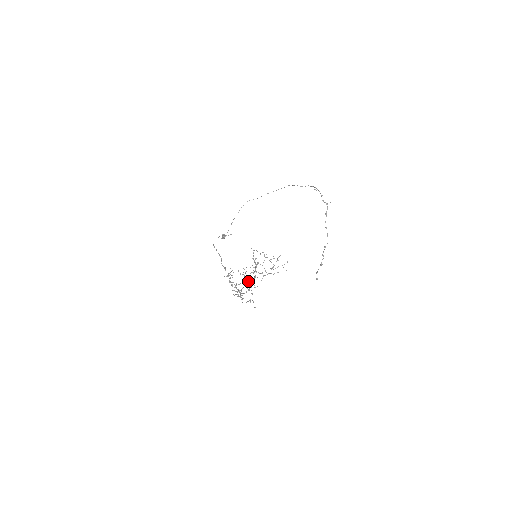
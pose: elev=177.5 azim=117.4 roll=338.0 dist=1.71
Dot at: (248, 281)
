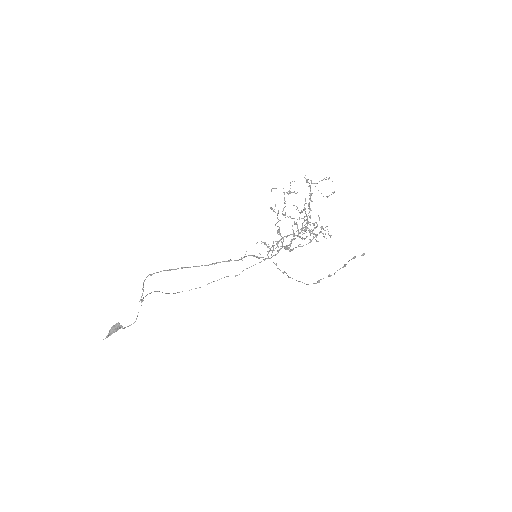
Dot at: (282, 245)
